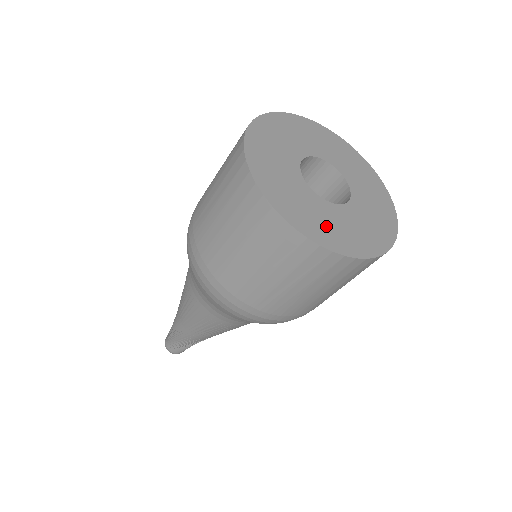
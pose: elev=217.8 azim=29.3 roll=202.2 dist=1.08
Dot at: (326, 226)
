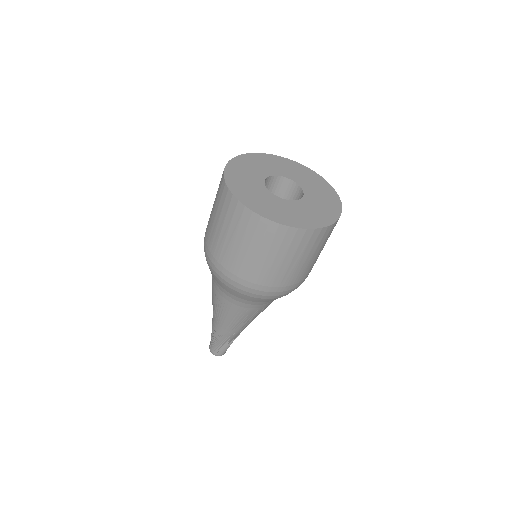
Dot at: (251, 194)
